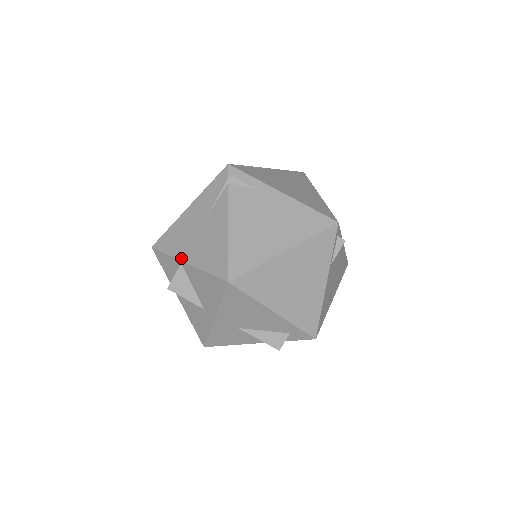
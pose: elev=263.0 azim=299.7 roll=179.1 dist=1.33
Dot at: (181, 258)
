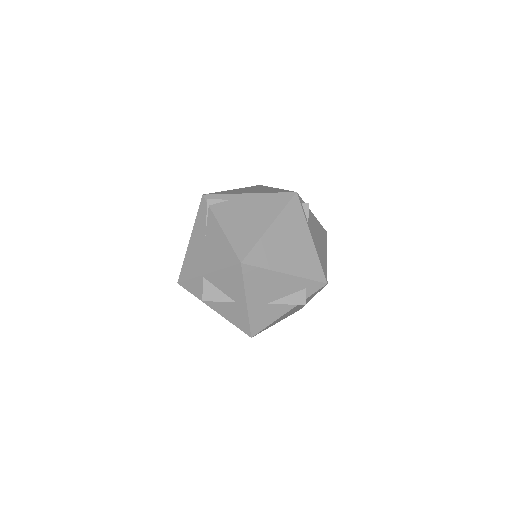
Dot at: (202, 273)
